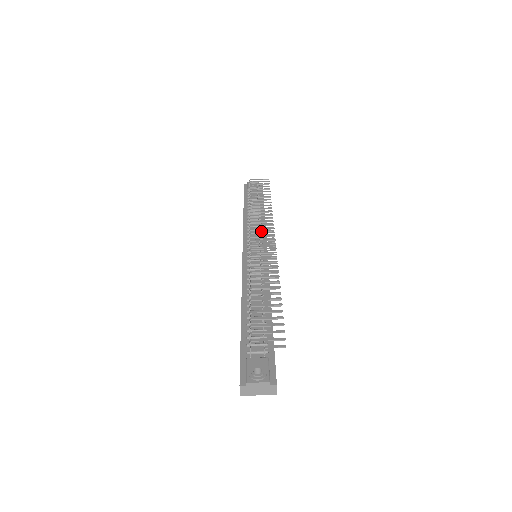
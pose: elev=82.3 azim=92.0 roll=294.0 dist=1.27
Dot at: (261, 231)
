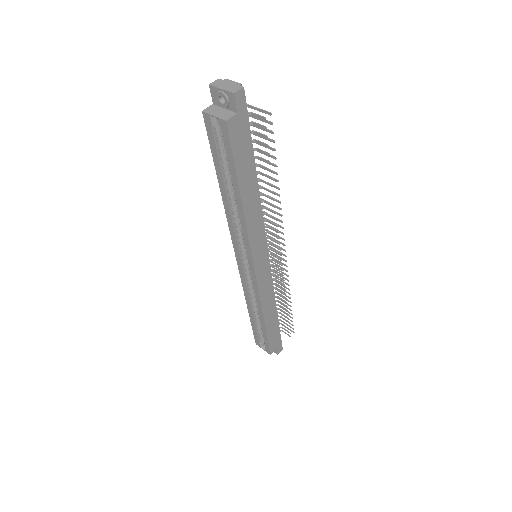
Dot at: occluded
